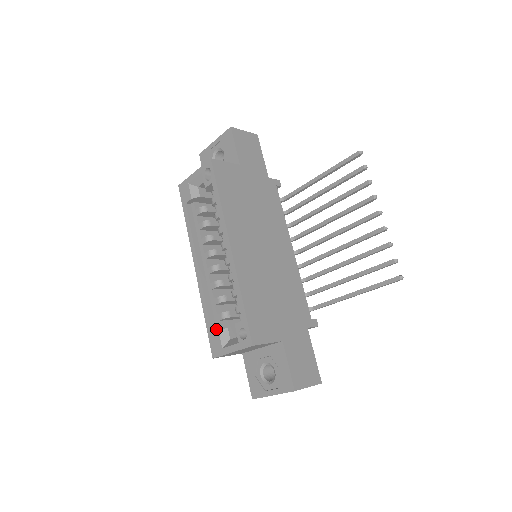
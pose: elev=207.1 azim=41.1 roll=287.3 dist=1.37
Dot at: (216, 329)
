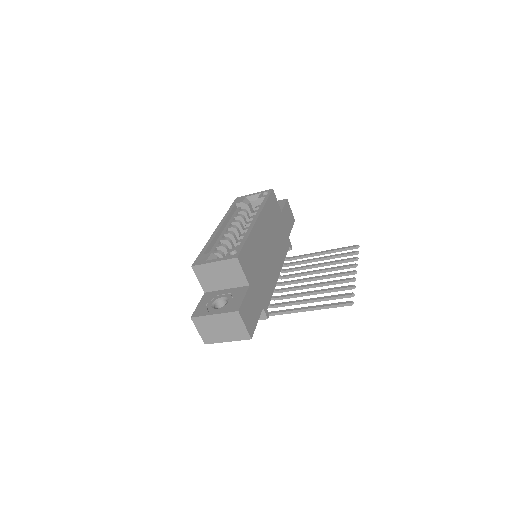
Dot at: occluded
